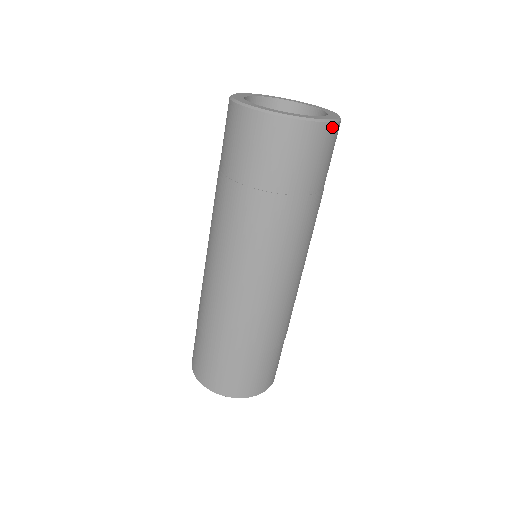
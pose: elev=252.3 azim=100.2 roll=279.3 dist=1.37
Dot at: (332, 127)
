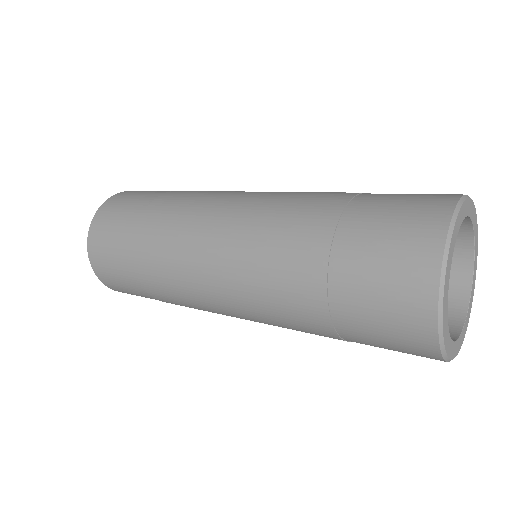
Dot at: occluded
